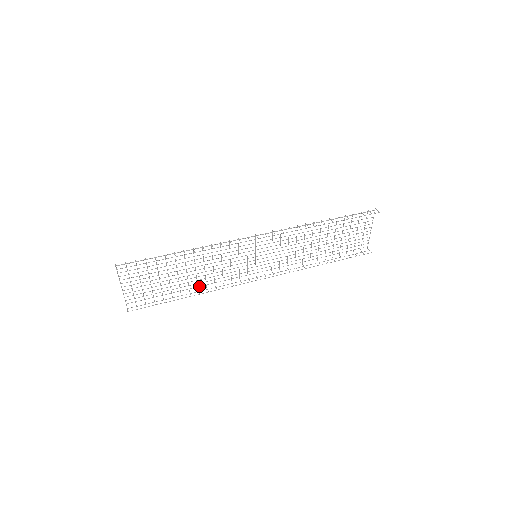
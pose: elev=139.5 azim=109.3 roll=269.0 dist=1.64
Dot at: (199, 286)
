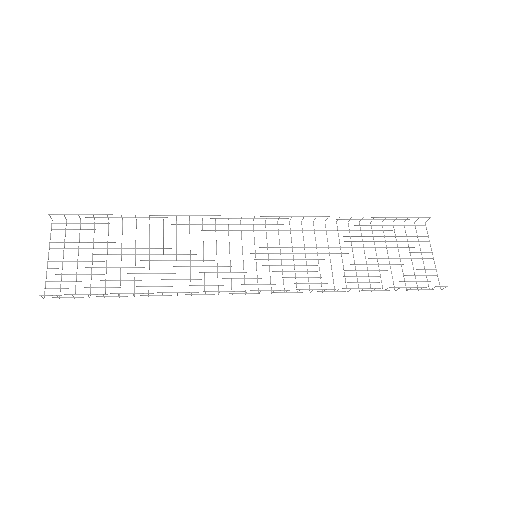
Dot at: occluded
